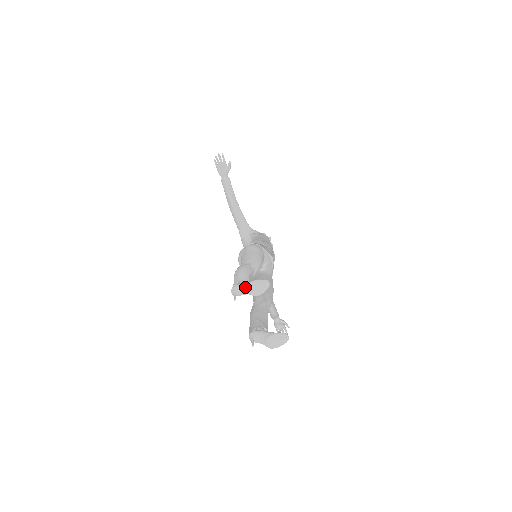
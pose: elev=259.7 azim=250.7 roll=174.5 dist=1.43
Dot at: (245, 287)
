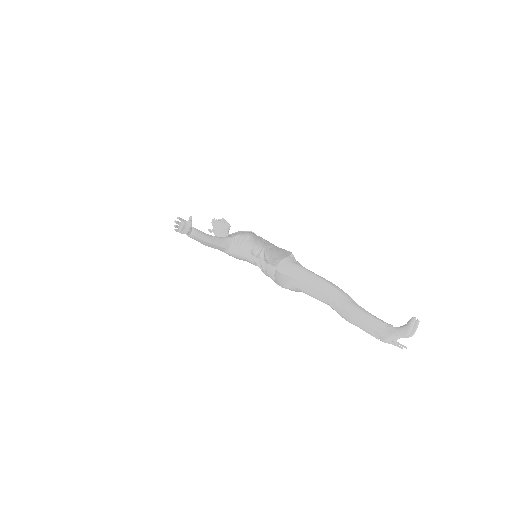
Dot at: occluded
